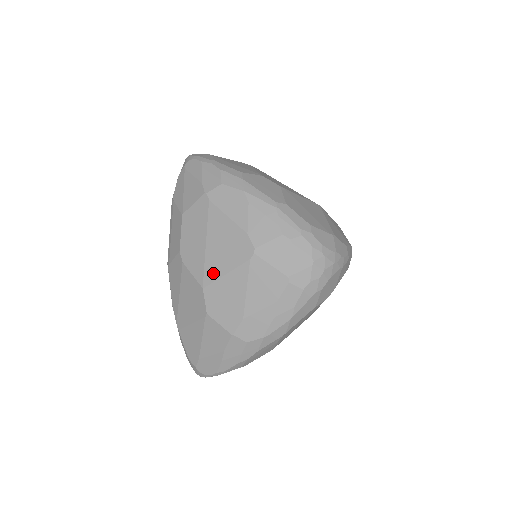
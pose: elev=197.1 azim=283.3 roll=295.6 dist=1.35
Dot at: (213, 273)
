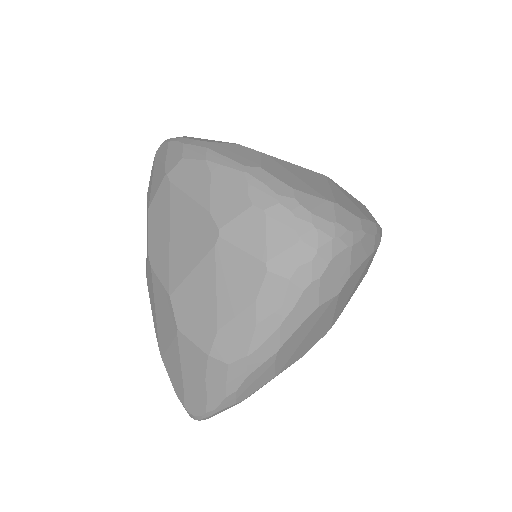
Dot at: (178, 273)
